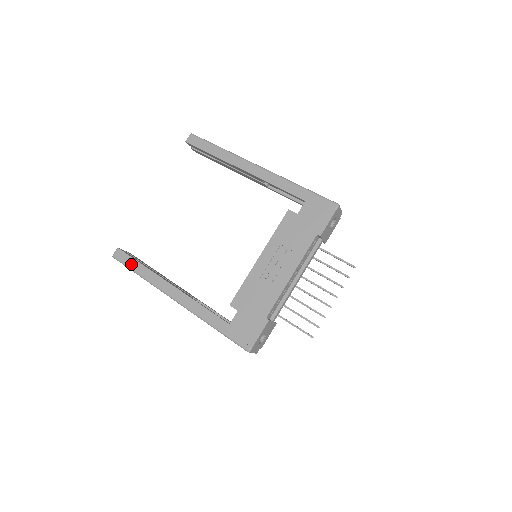
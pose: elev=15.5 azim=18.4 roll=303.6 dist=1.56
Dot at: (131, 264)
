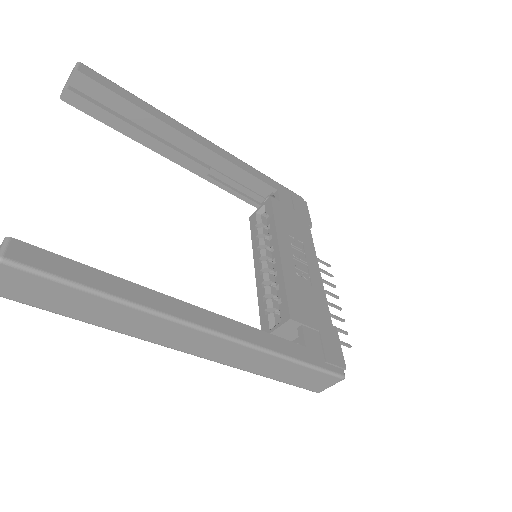
Dot at: (75, 273)
